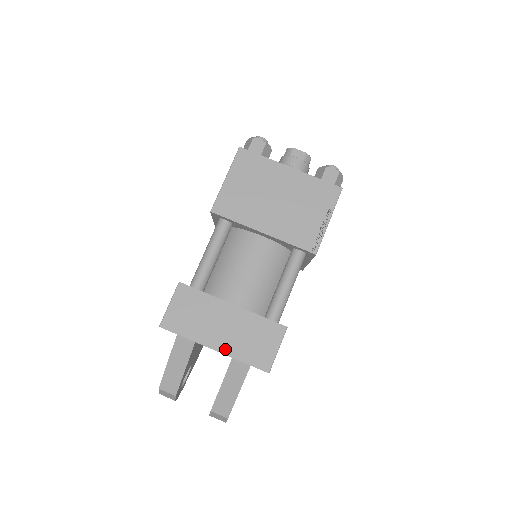
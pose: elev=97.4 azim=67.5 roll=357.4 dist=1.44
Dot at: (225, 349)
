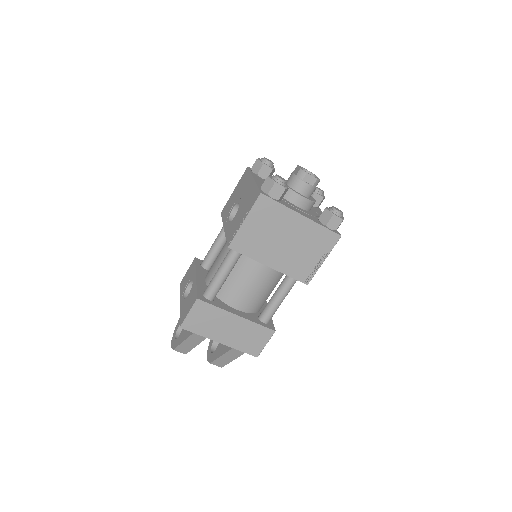
Dot at: (228, 343)
